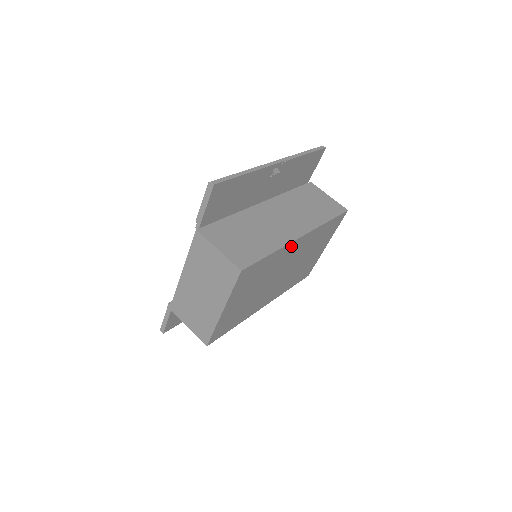
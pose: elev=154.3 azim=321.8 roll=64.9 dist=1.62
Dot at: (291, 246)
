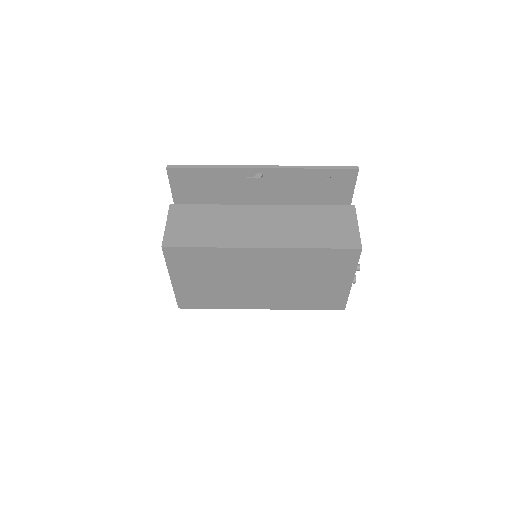
Dot at: (246, 252)
